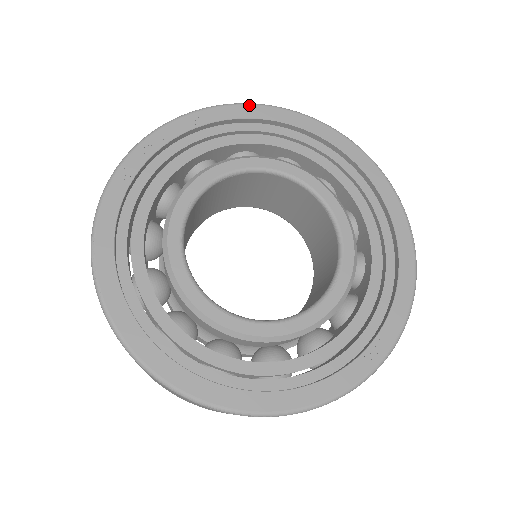
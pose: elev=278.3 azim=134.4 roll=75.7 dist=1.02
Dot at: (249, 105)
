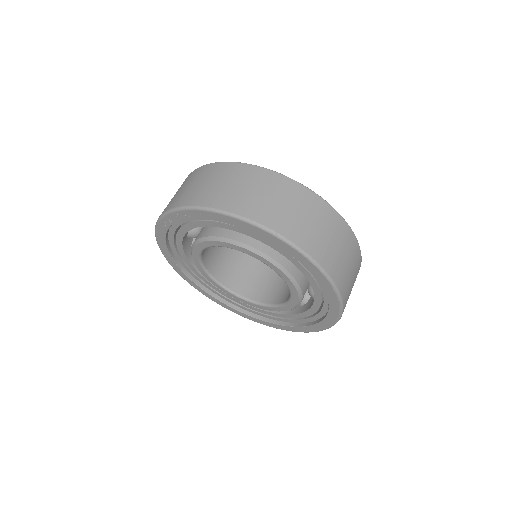
Dot at: (238, 220)
